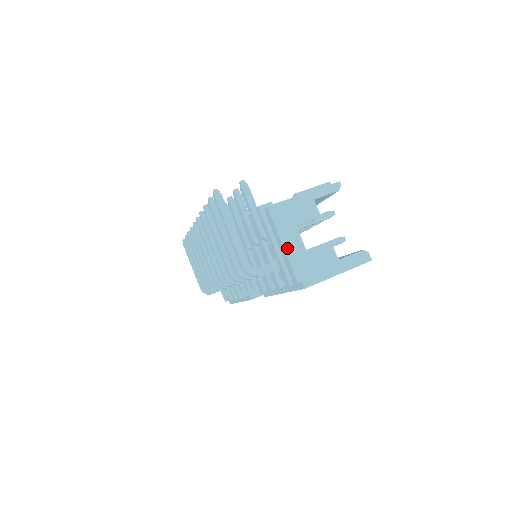
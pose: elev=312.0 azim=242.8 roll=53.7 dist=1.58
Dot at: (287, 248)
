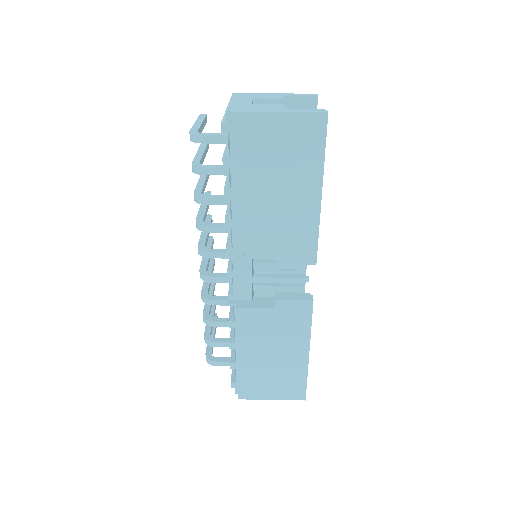
Dot at: (233, 102)
